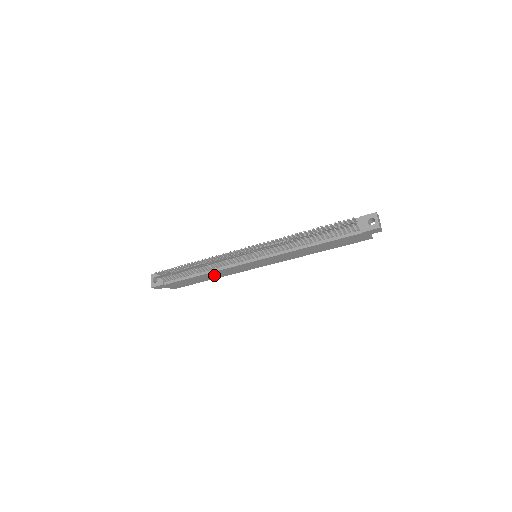
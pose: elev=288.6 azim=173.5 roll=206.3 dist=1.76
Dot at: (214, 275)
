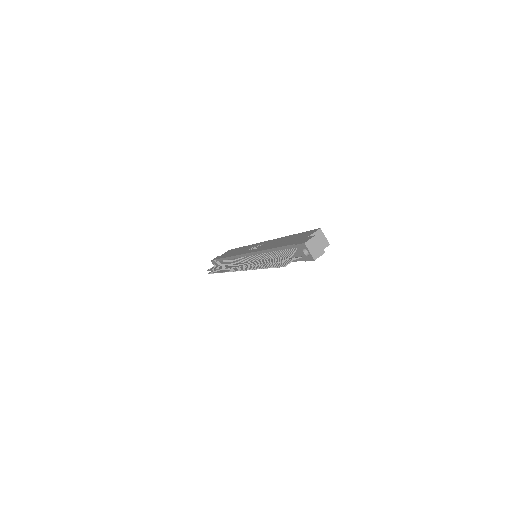
Dot at: occluded
